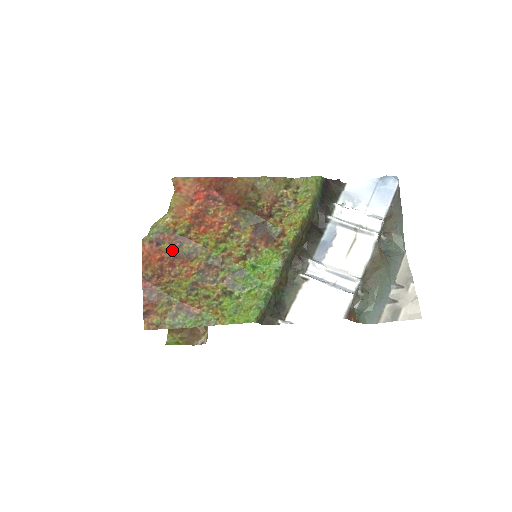
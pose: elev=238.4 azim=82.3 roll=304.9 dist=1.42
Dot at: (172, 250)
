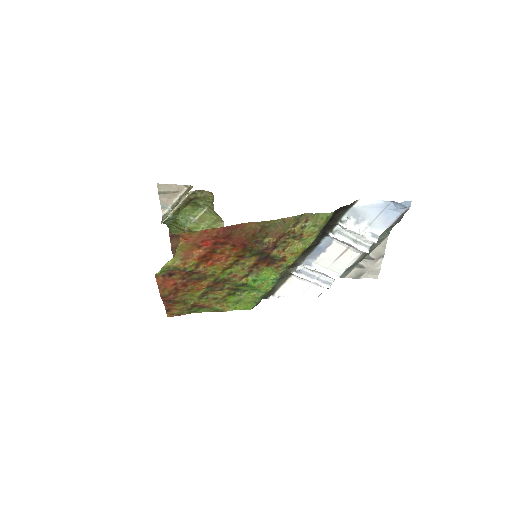
Dot at: (184, 278)
